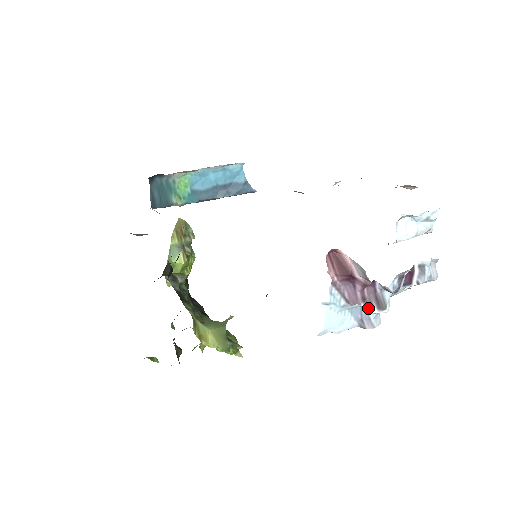
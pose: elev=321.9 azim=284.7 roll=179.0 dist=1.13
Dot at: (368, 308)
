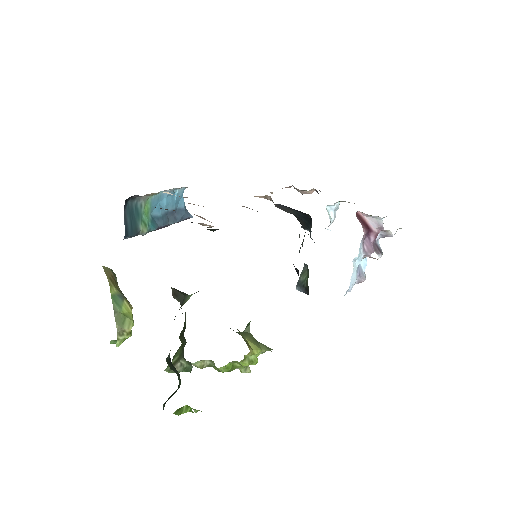
Dot at: (378, 254)
